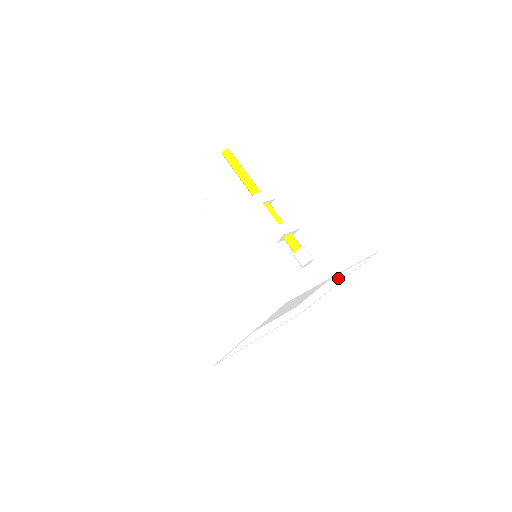
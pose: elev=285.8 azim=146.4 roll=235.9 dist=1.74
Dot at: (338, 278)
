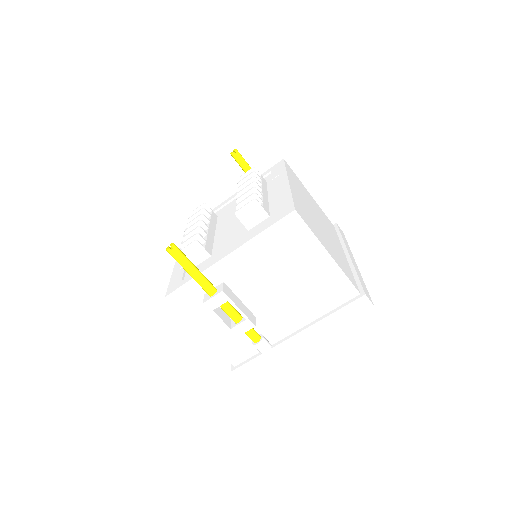
Dot at: occluded
